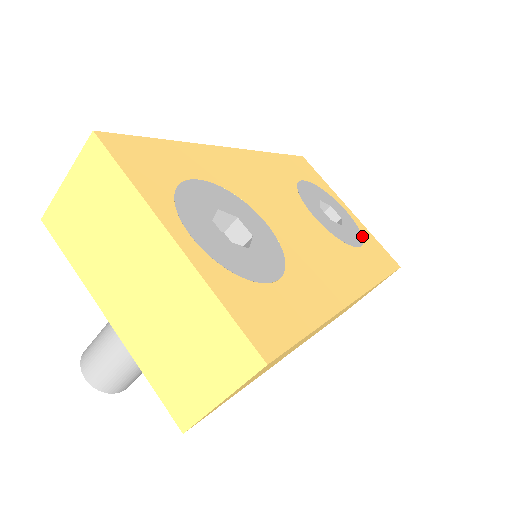
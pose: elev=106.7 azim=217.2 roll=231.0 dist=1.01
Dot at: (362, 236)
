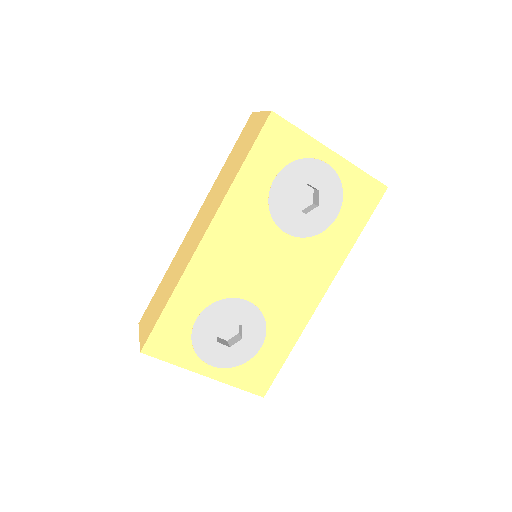
Dot at: (343, 191)
